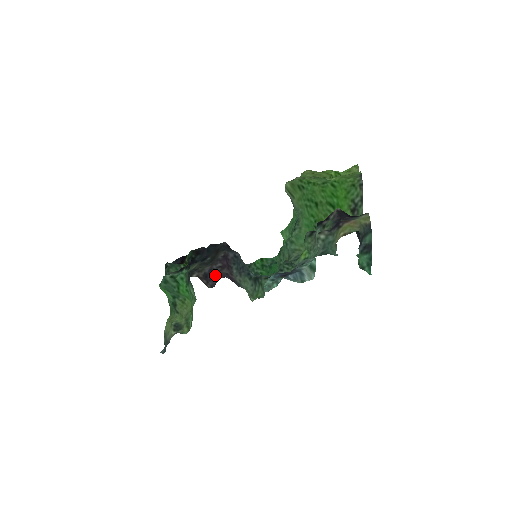
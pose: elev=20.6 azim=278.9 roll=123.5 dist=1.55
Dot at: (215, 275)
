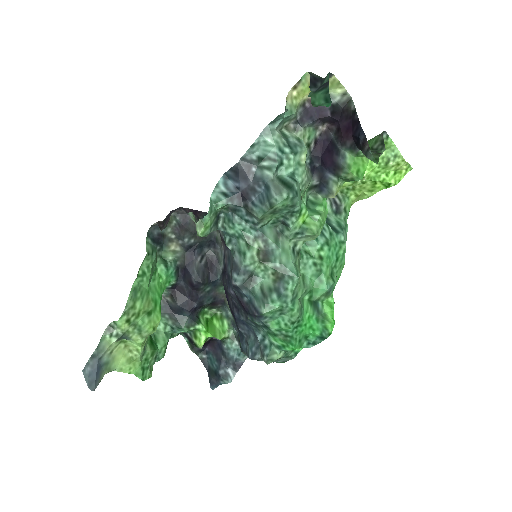
Dot at: (172, 212)
